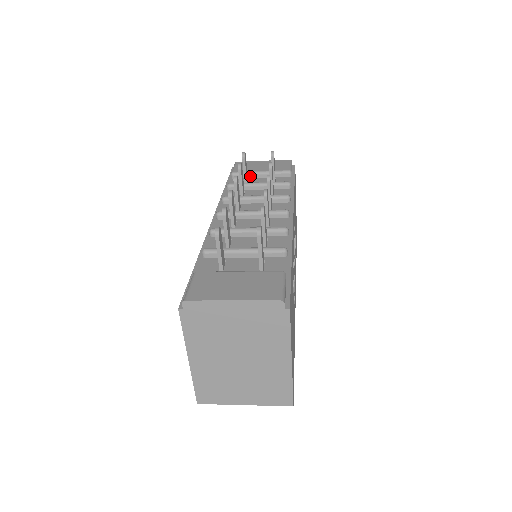
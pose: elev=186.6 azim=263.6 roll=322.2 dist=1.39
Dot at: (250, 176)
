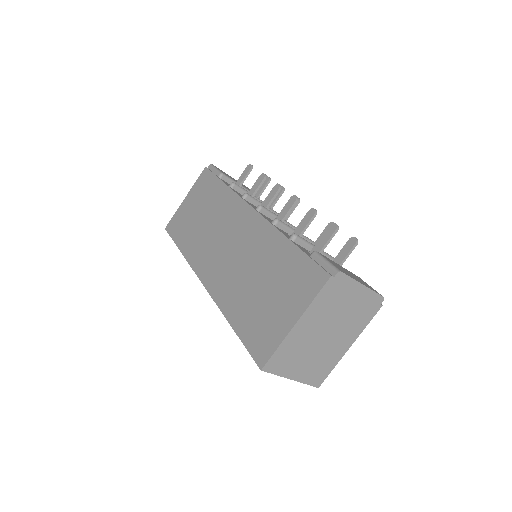
Dot at: occluded
